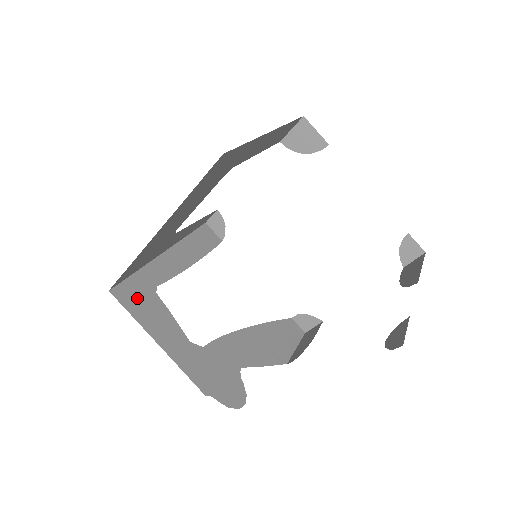
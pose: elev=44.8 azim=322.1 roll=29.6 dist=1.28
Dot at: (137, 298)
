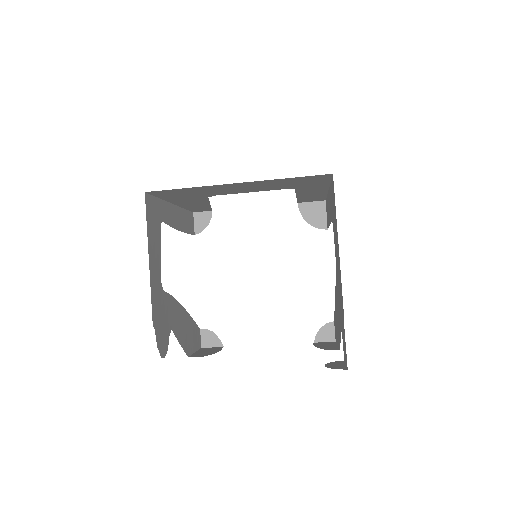
Dot at: (153, 216)
